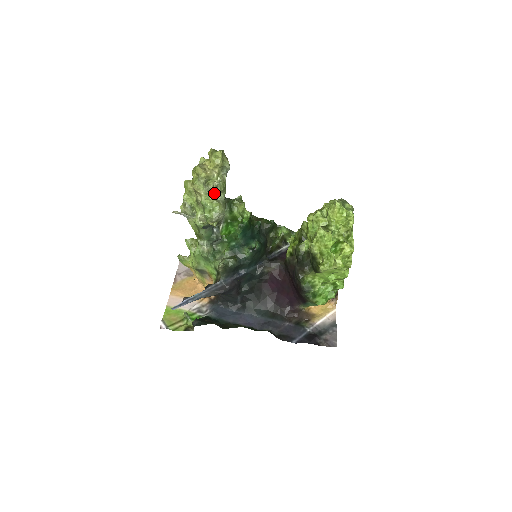
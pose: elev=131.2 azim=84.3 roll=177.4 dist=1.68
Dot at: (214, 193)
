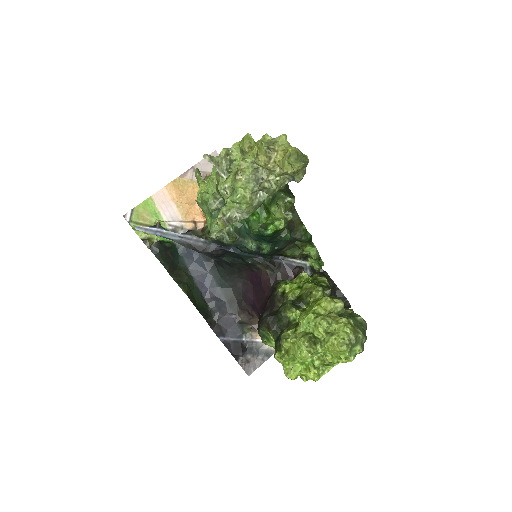
Dot at: (256, 189)
